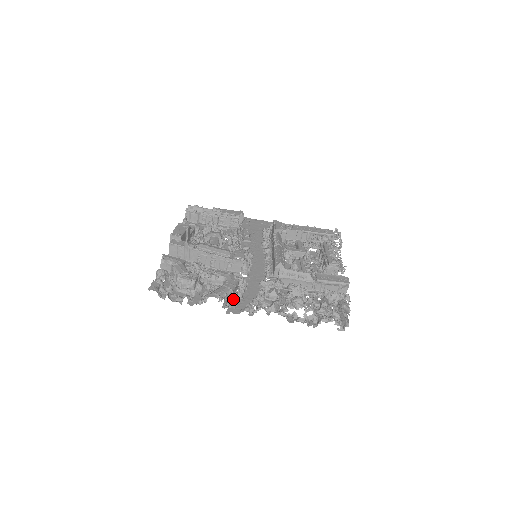
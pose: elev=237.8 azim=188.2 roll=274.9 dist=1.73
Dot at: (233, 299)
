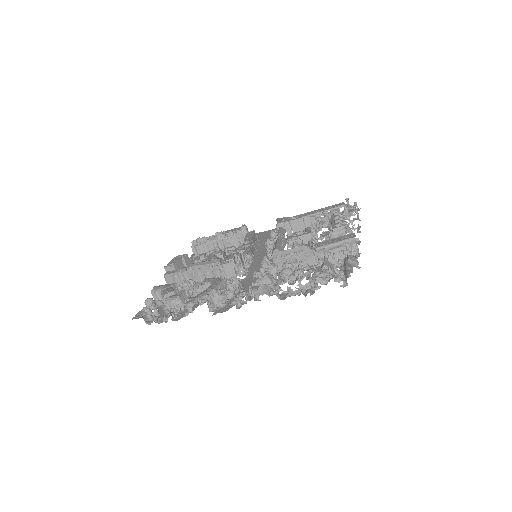
Dot at: (220, 299)
